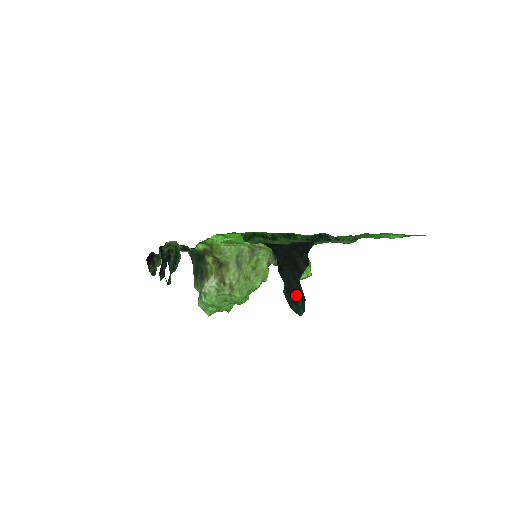
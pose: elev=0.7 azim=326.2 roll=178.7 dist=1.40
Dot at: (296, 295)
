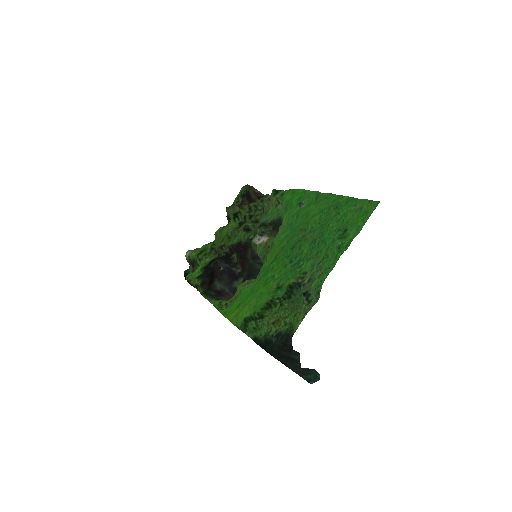
Dot at: (307, 372)
